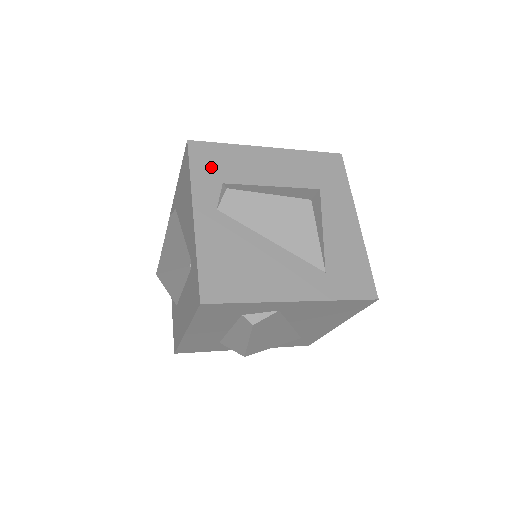
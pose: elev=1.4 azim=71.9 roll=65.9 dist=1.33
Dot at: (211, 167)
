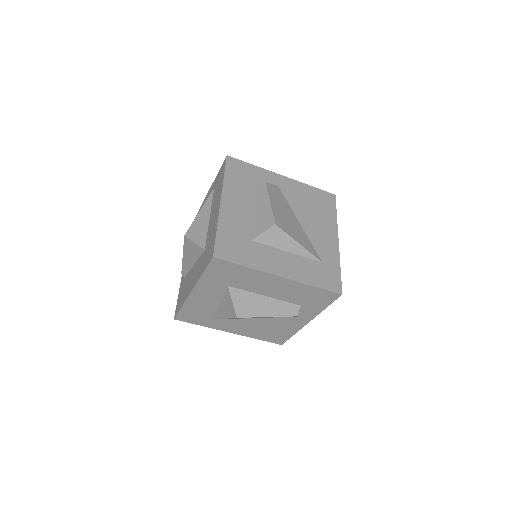
Dot at: occluded
